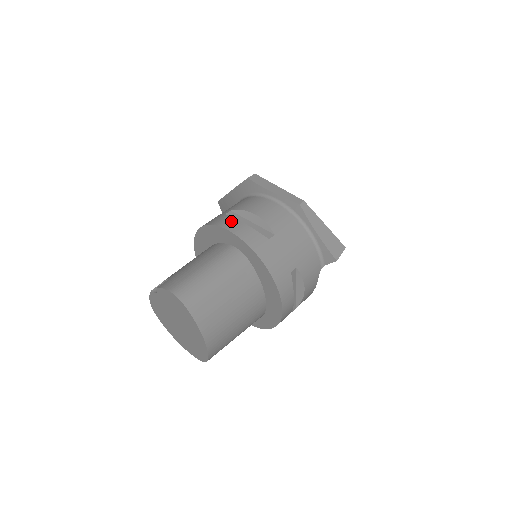
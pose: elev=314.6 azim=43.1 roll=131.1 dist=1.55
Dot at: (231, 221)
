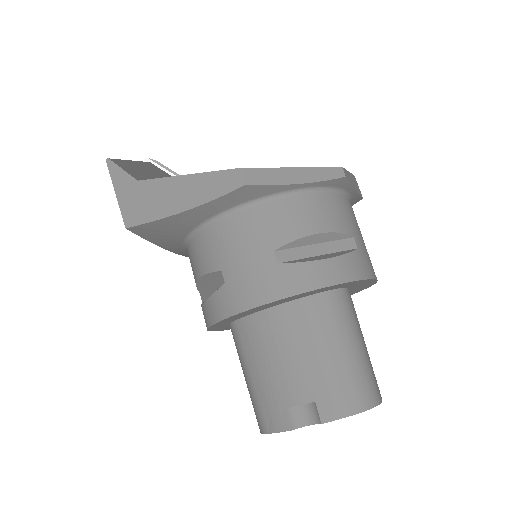
Dot at: (315, 270)
